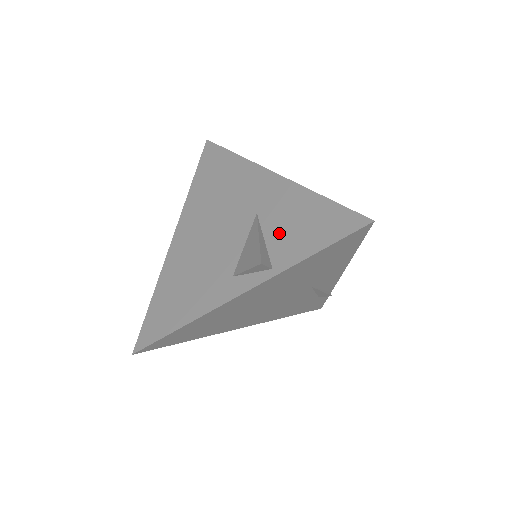
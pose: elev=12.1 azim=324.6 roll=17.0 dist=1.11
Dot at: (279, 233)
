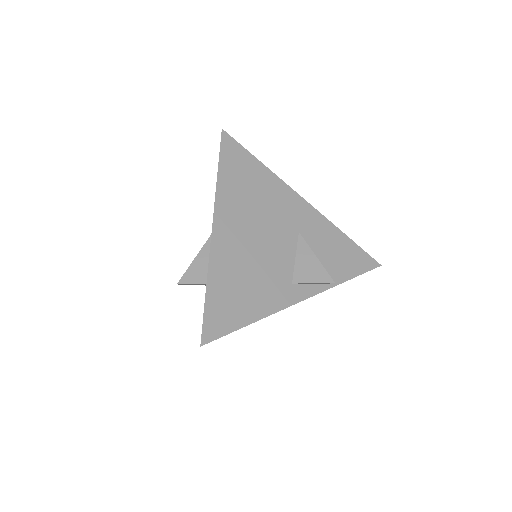
Dot at: (322, 256)
